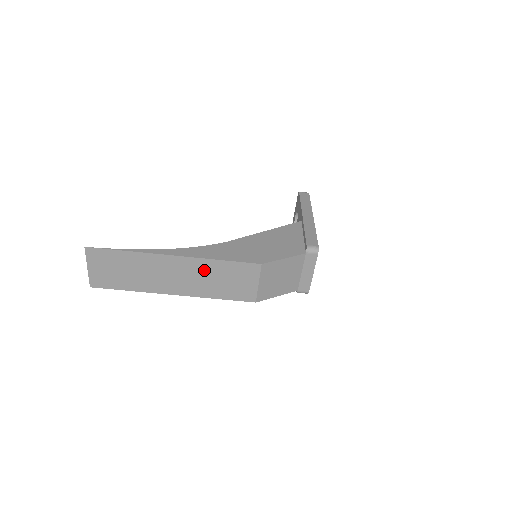
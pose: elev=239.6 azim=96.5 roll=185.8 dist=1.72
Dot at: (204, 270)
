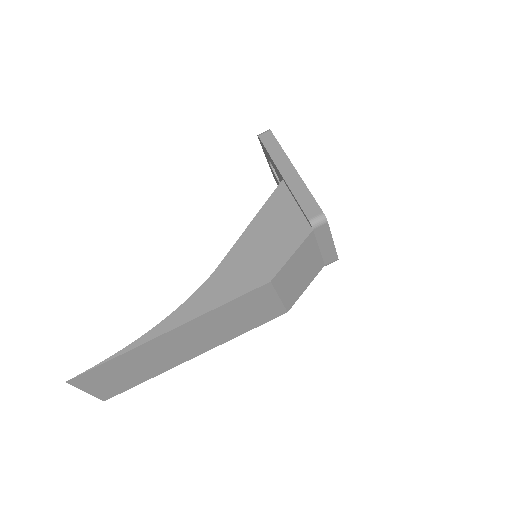
Dot at: (210, 323)
